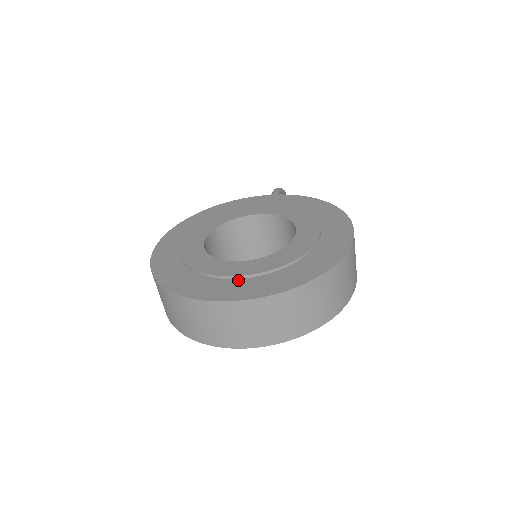
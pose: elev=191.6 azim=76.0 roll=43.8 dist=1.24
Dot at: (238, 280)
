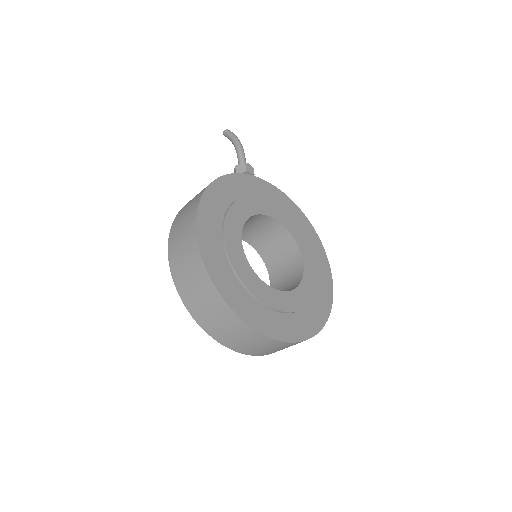
Dot at: (286, 315)
